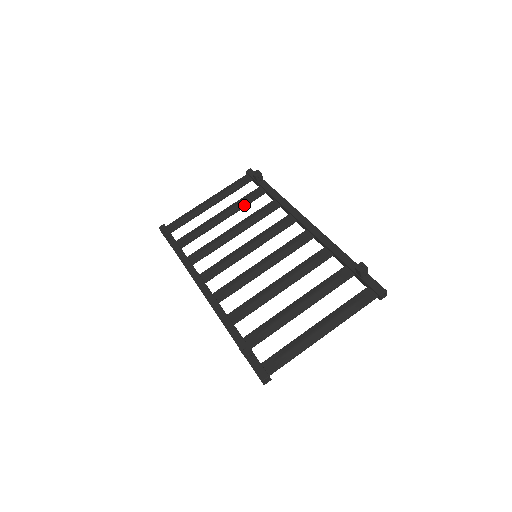
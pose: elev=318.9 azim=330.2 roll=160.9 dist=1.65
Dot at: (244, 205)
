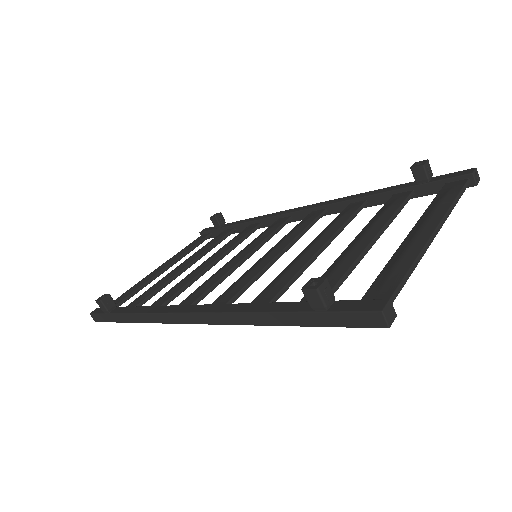
Dot at: (211, 245)
